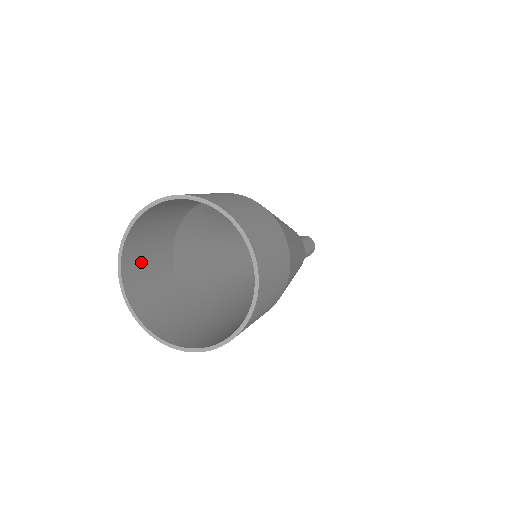
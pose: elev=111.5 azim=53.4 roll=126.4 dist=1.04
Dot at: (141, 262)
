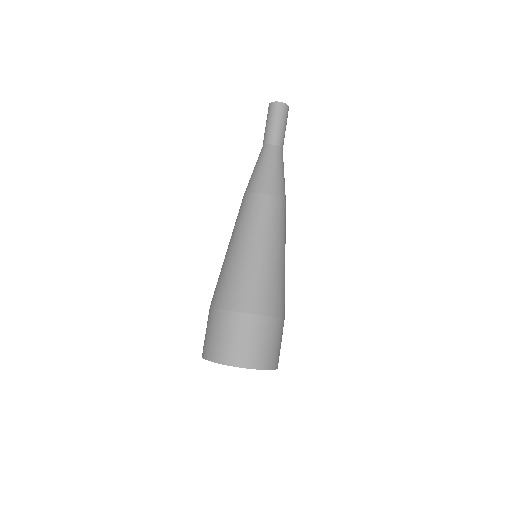
Dot at: occluded
